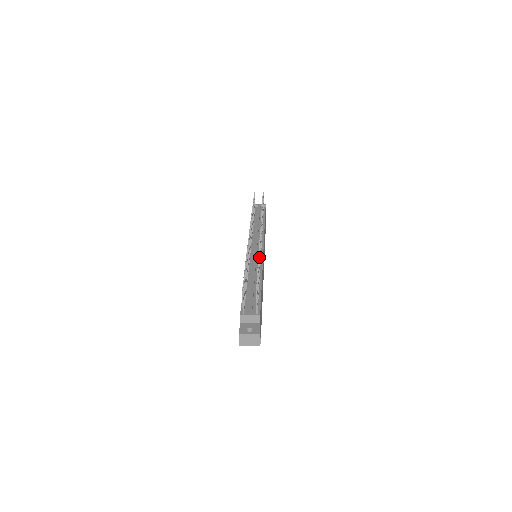
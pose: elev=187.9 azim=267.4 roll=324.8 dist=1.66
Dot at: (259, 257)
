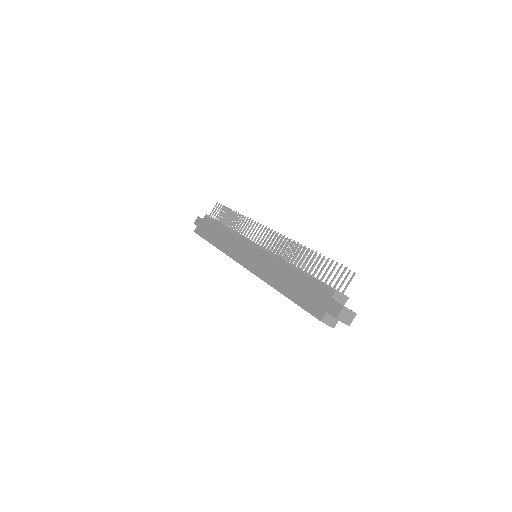
Dot at: (308, 251)
